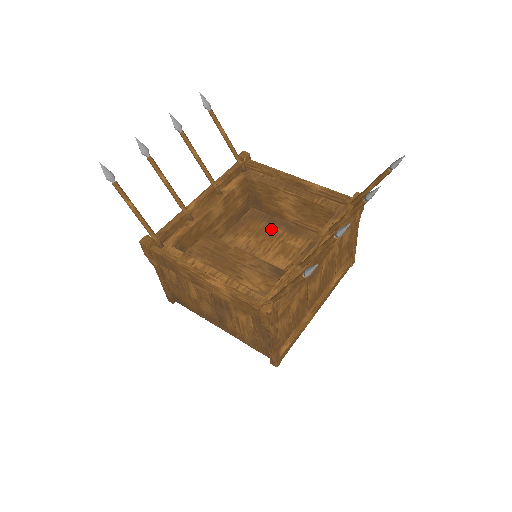
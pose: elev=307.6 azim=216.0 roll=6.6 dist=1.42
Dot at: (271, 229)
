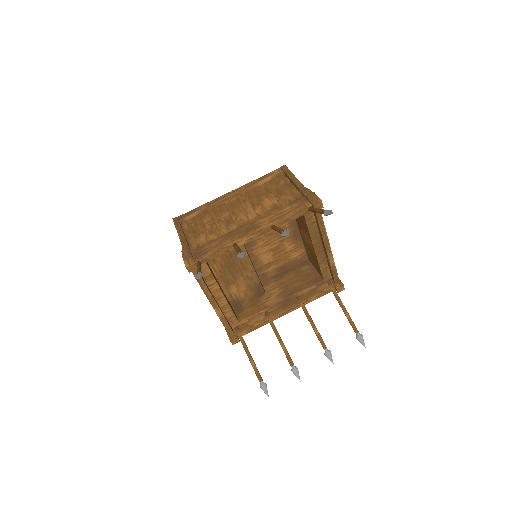
Dot at: (284, 226)
